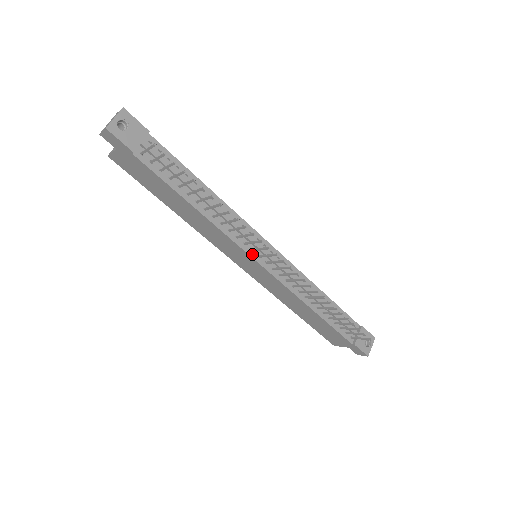
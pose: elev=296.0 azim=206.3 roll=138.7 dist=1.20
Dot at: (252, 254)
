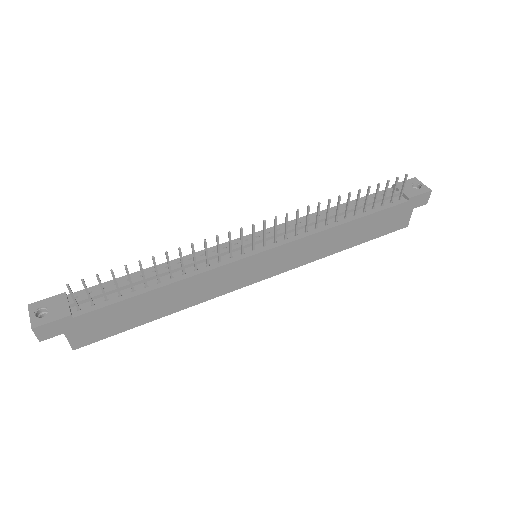
Dot at: (246, 255)
